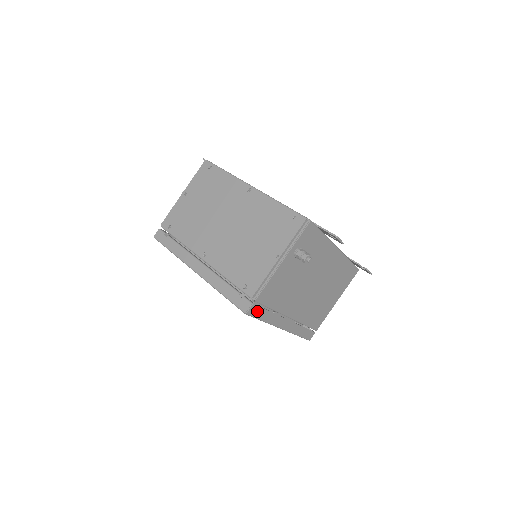
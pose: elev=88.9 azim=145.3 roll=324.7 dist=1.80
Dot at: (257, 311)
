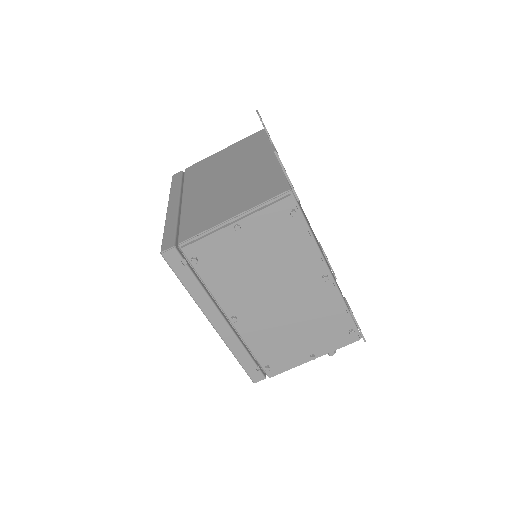
Dot at: occluded
